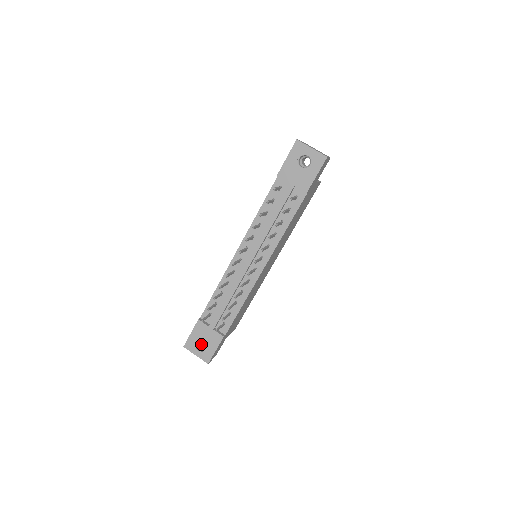
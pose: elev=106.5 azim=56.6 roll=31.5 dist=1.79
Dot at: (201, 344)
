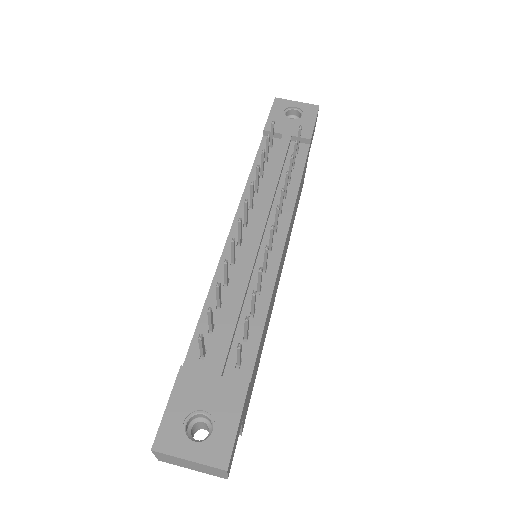
Dot at: (193, 438)
